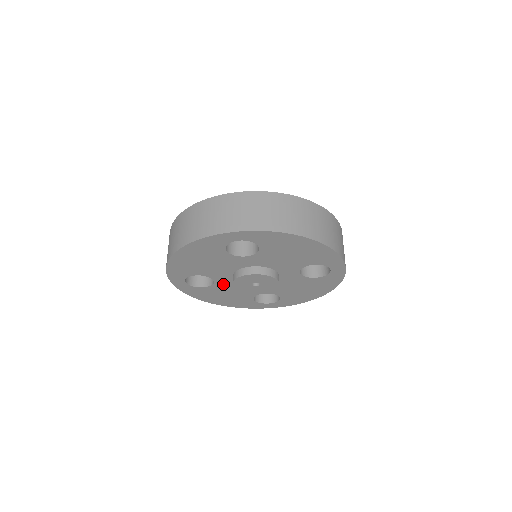
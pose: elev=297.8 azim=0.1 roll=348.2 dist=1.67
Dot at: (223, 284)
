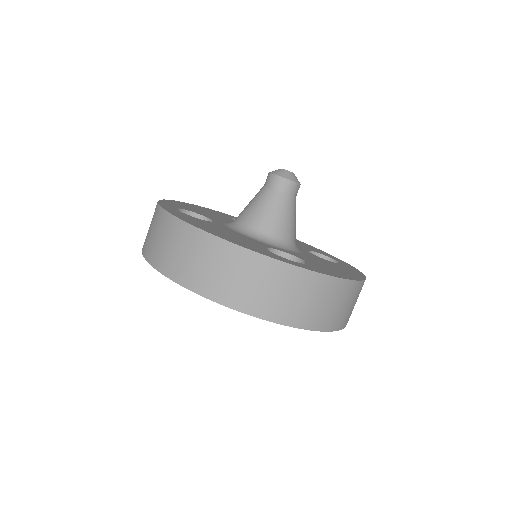
Dot at: occluded
